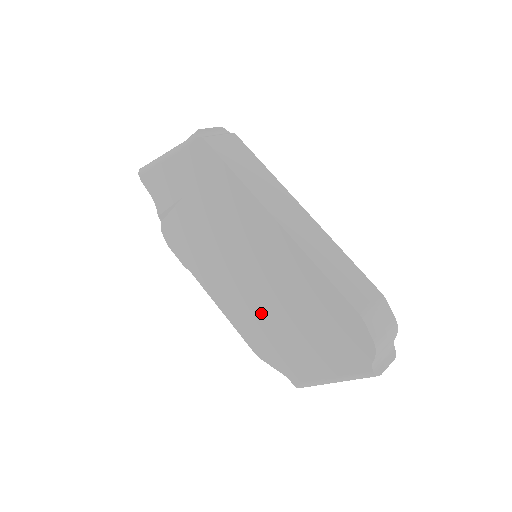
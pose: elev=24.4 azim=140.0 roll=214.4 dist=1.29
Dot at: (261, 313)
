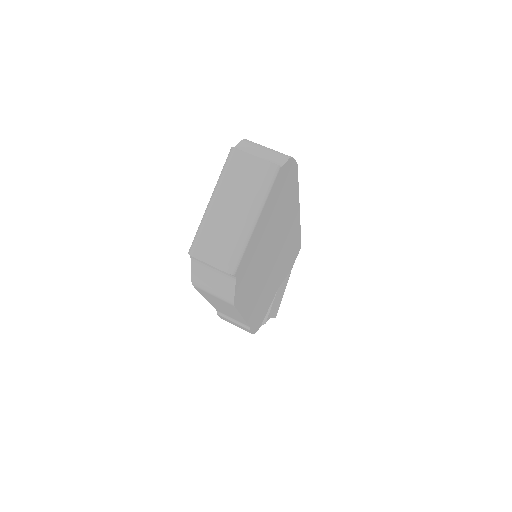
Dot at: occluded
